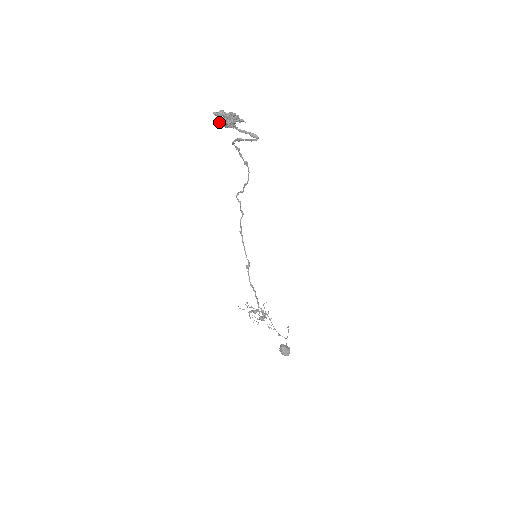
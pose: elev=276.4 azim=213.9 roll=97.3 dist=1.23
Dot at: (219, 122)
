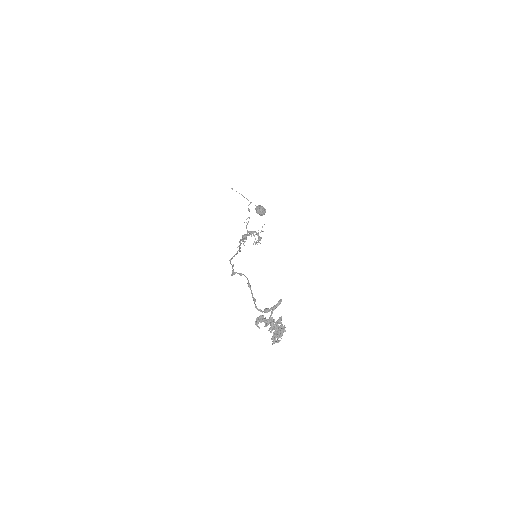
Dot at: occluded
